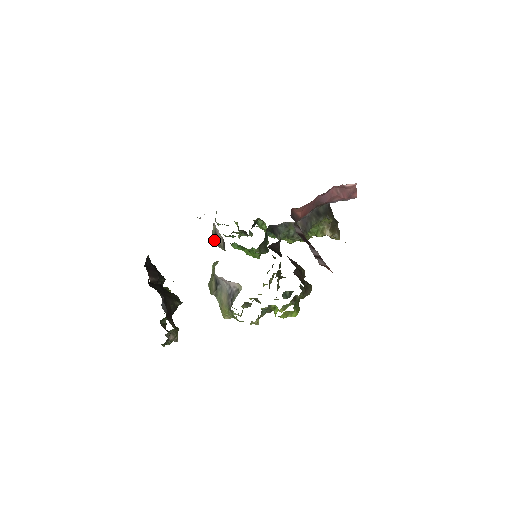
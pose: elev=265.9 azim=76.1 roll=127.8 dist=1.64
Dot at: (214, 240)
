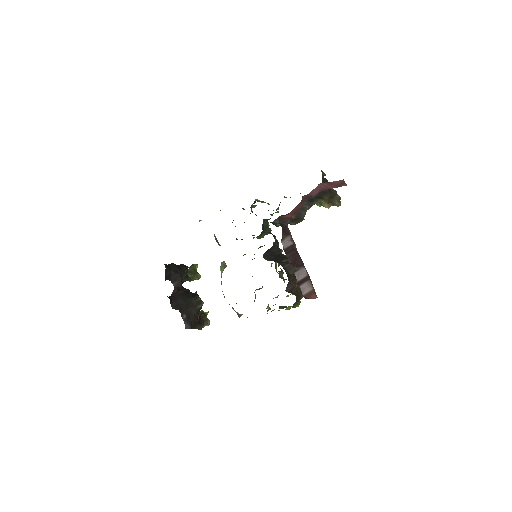
Dot at: (217, 242)
